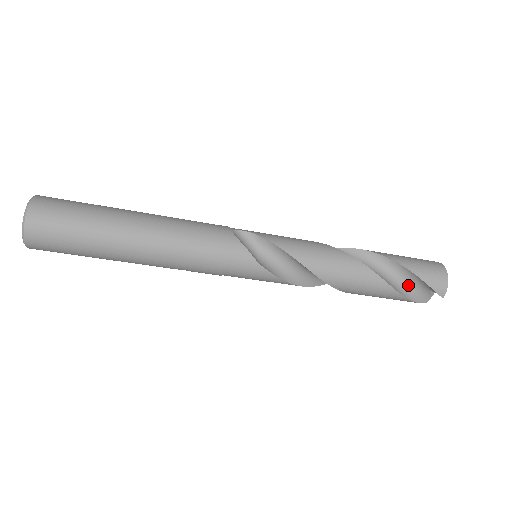
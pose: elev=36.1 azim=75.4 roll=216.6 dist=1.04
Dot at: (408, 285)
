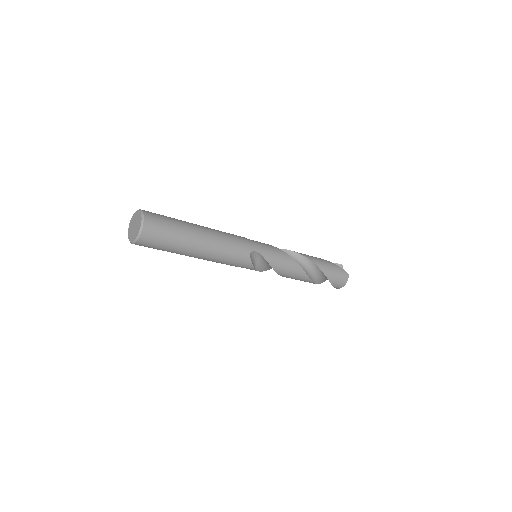
Dot at: (325, 279)
